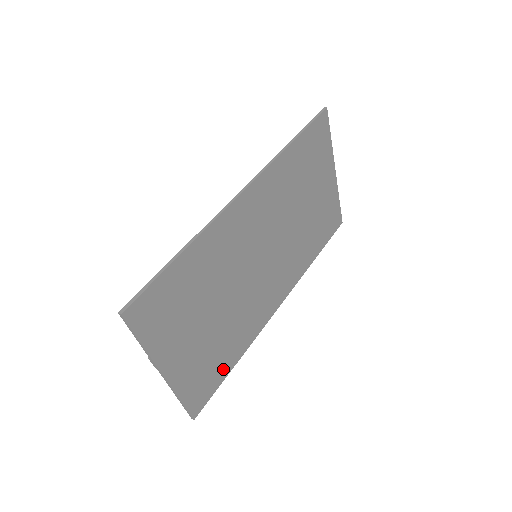
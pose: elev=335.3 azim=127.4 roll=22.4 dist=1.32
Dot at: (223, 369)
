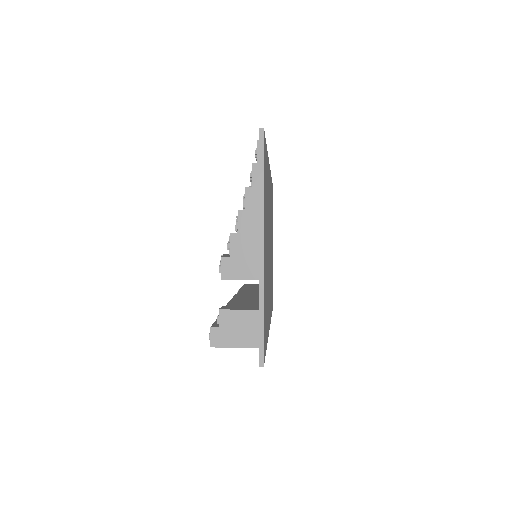
Dot at: (266, 332)
